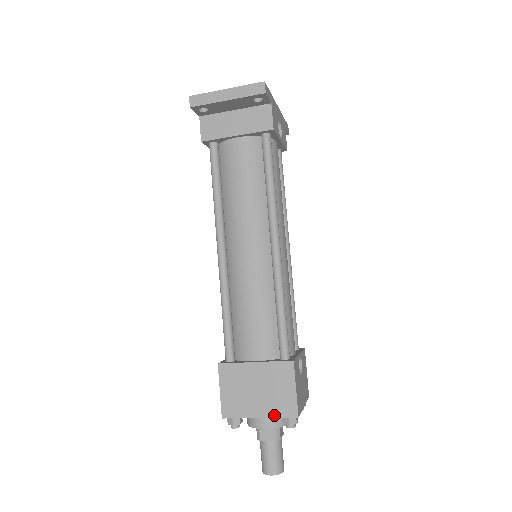
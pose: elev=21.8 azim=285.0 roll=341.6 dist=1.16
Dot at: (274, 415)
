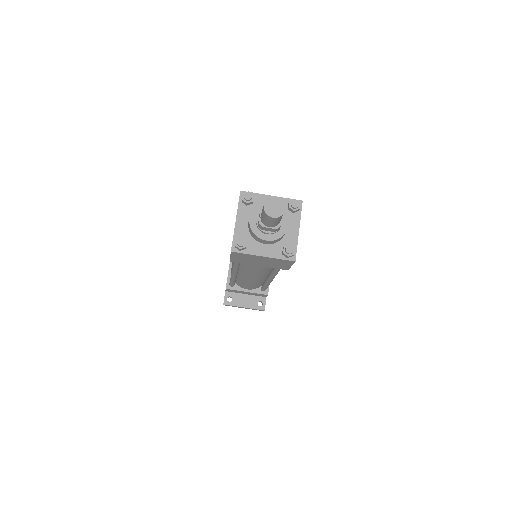
Dot at: (283, 198)
